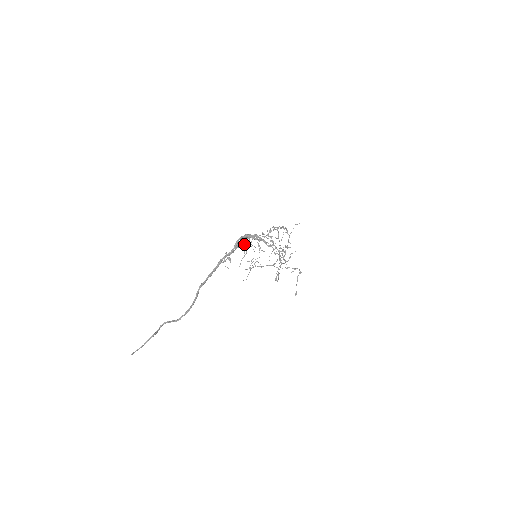
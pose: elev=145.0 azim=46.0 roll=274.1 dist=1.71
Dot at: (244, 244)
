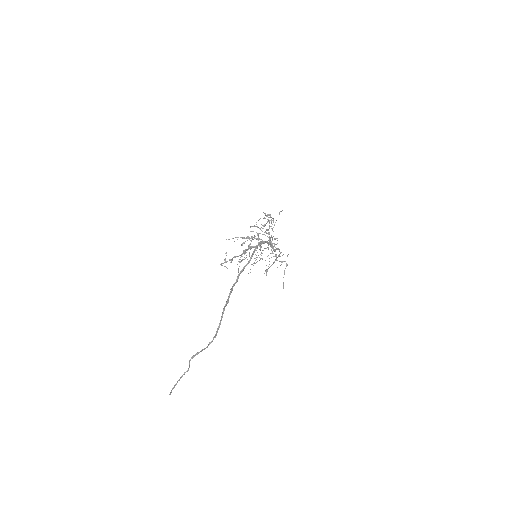
Dot at: (243, 242)
